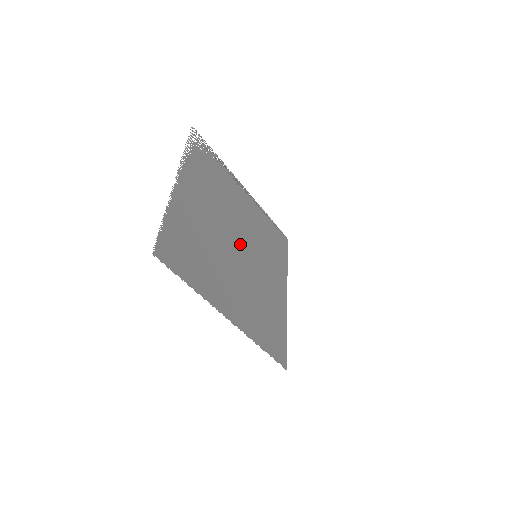
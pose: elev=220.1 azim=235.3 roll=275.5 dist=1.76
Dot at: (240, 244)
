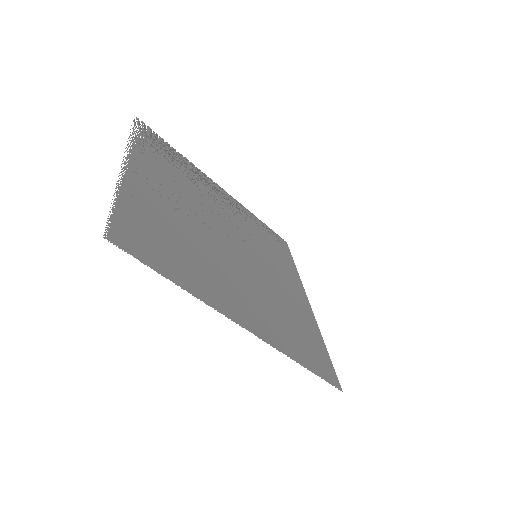
Dot at: (232, 241)
